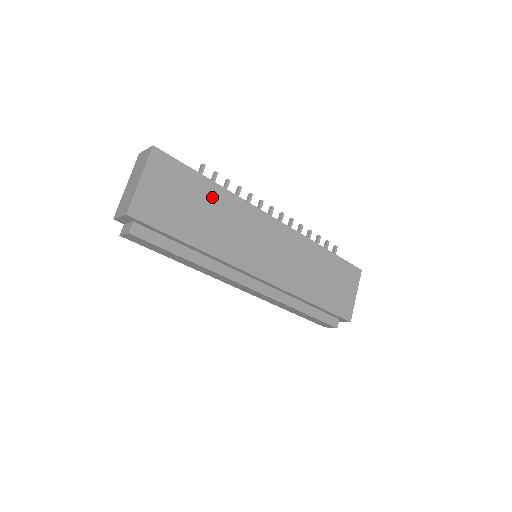
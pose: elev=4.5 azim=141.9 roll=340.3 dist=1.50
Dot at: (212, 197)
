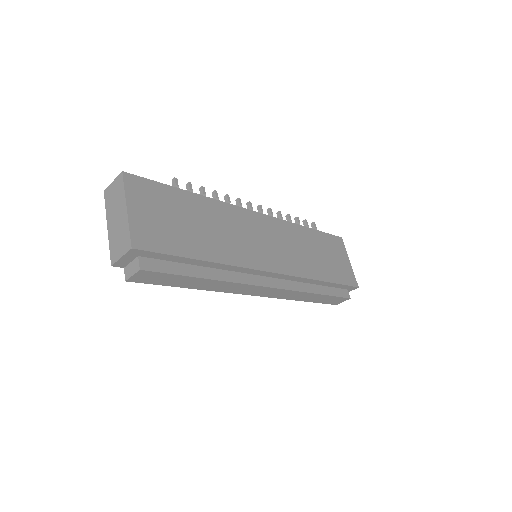
Dot at: (197, 207)
